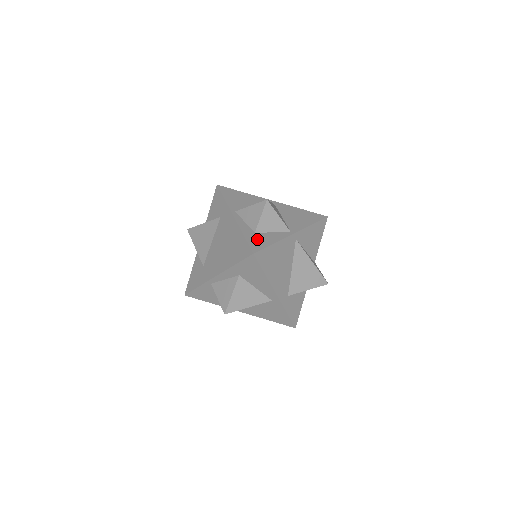
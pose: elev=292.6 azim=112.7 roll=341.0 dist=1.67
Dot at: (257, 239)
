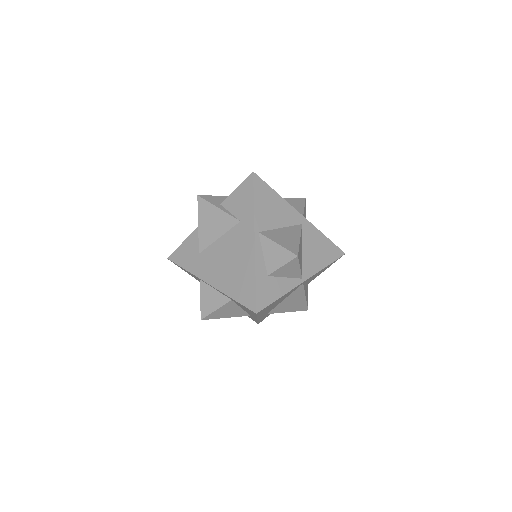
Dot at: (267, 288)
